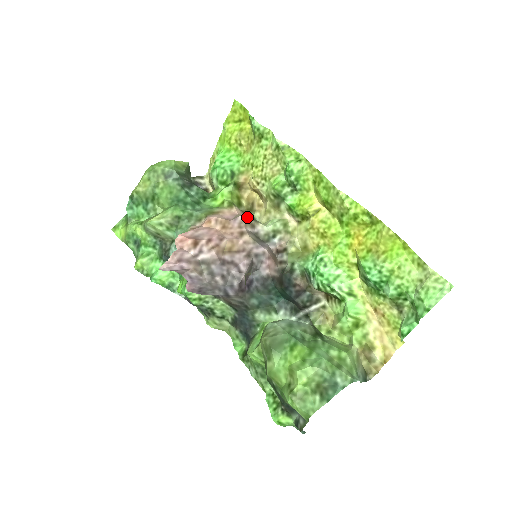
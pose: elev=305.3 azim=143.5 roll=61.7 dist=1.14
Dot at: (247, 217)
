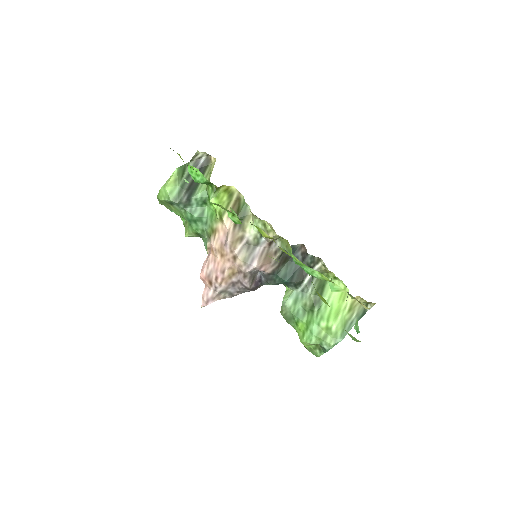
Dot at: (236, 227)
